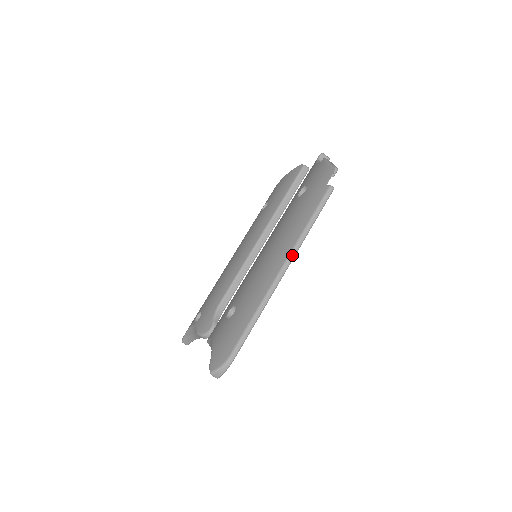
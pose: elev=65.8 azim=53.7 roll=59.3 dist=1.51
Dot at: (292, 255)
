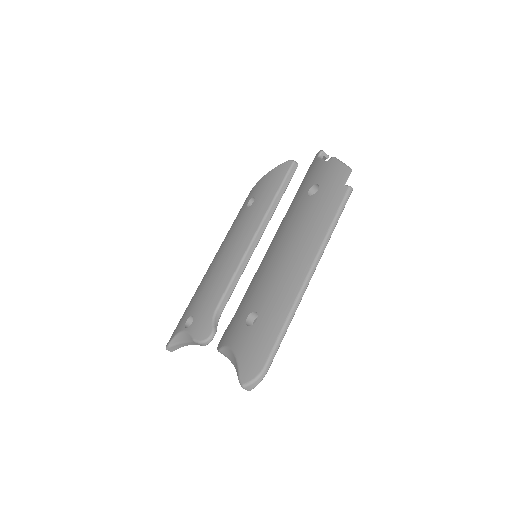
Dot at: (318, 258)
